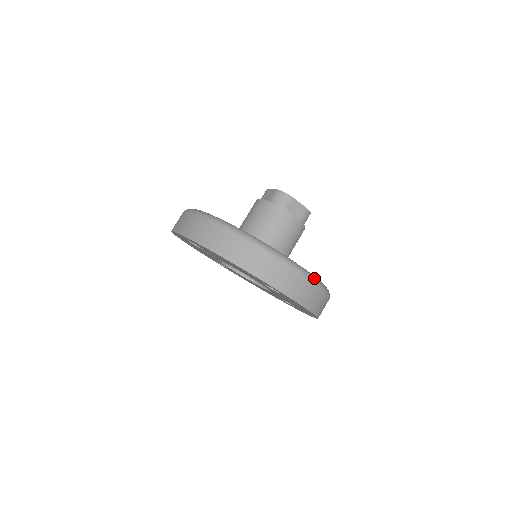
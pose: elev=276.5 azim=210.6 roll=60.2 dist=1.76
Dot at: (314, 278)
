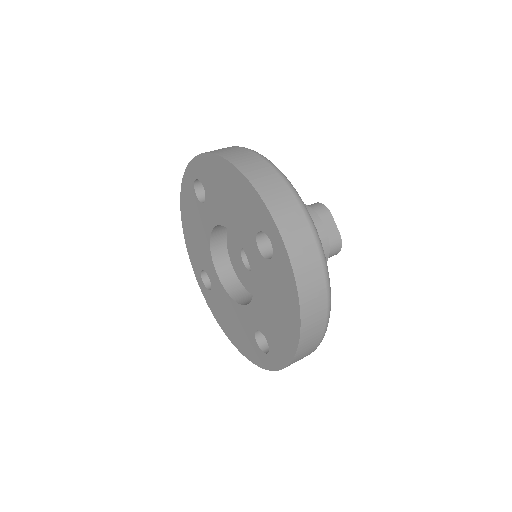
Dot at: (324, 255)
